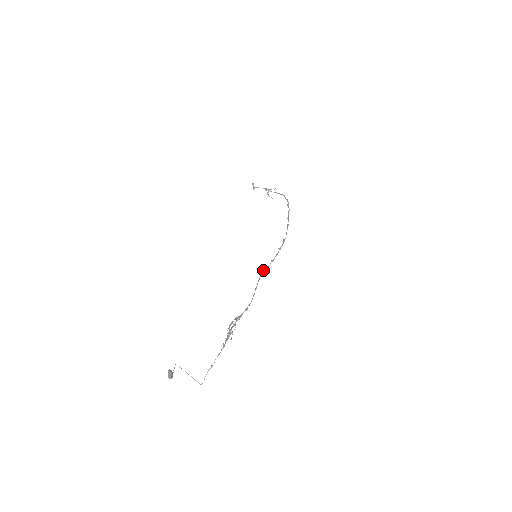
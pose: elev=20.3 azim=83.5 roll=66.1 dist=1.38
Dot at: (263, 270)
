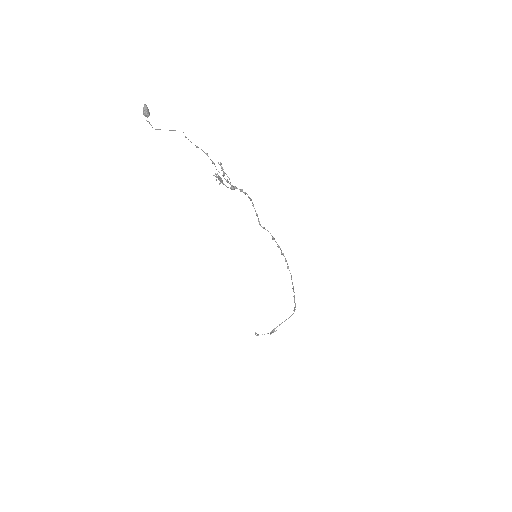
Dot at: occluded
